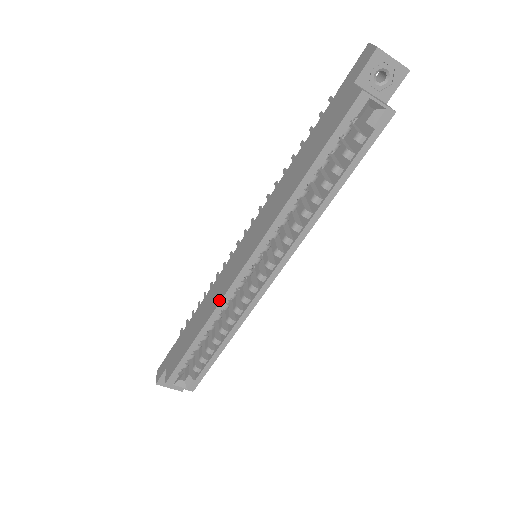
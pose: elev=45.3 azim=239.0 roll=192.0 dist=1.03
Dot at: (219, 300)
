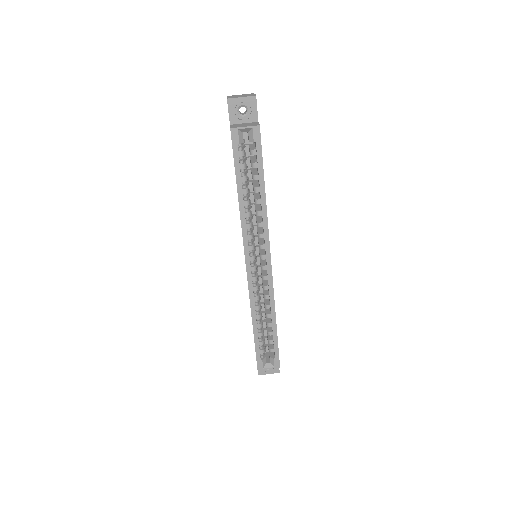
Dot at: (249, 296)
